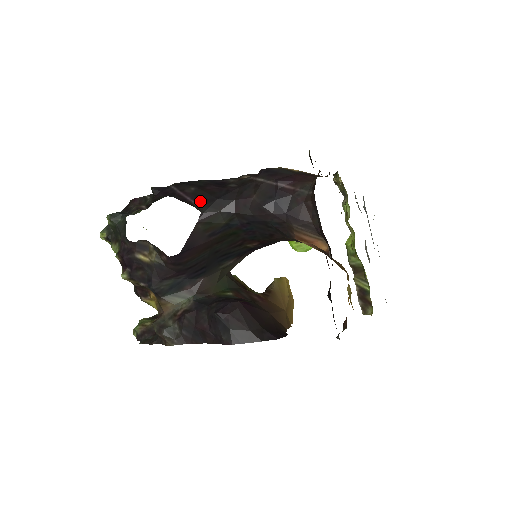
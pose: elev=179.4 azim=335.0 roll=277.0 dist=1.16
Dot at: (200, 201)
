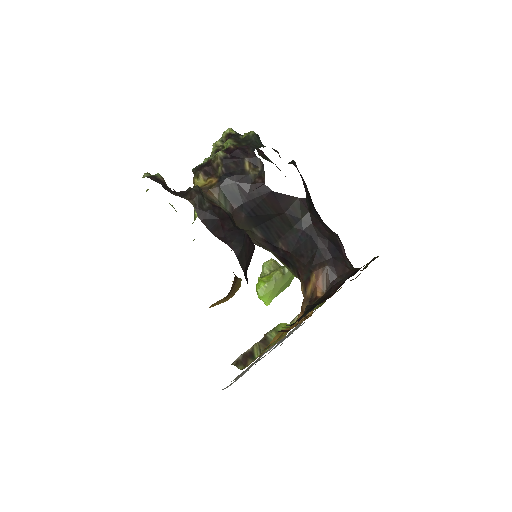
Dot at: (308, 196)
